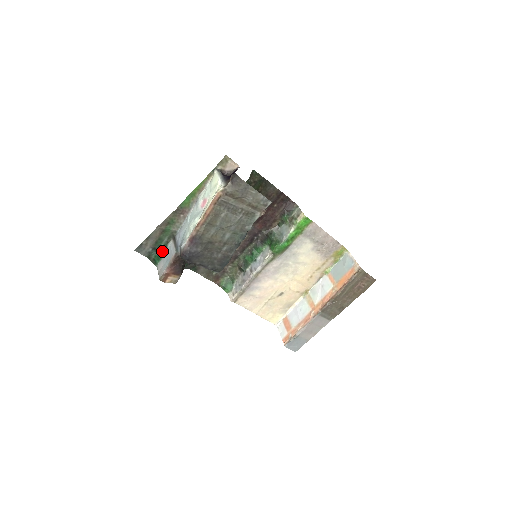
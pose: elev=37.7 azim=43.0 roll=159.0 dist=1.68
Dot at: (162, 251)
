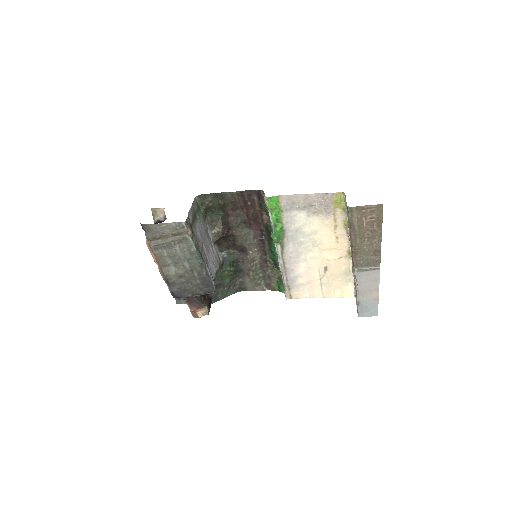
Dot at: occluded
